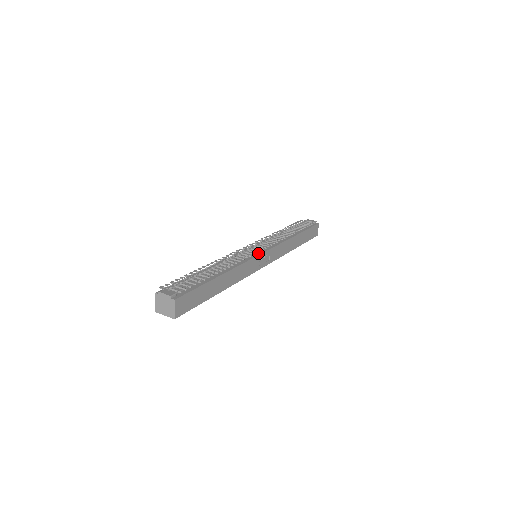
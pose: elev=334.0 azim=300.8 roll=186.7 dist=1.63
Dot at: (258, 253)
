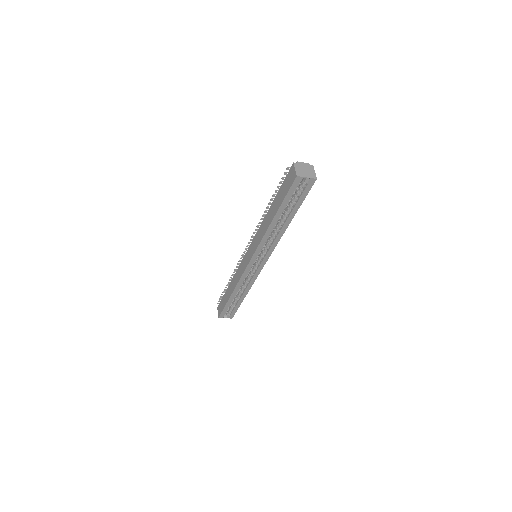
Dot at: occluded
